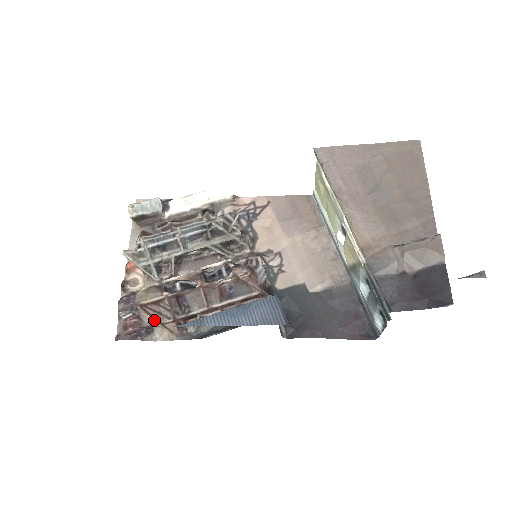
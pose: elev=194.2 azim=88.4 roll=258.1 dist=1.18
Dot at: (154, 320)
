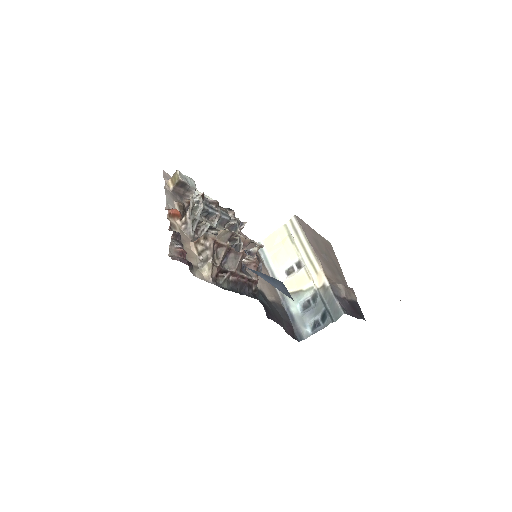
Dot at: (210, 258)
